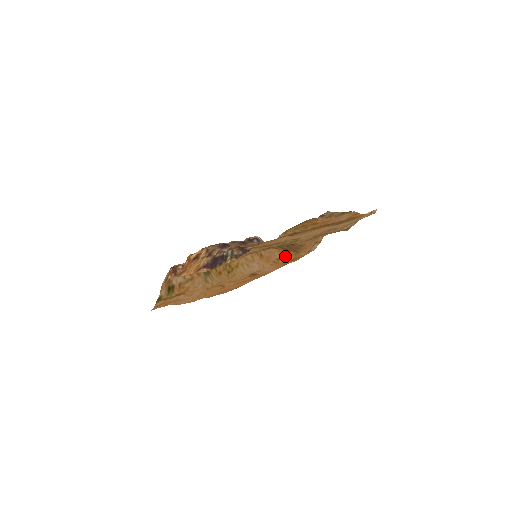
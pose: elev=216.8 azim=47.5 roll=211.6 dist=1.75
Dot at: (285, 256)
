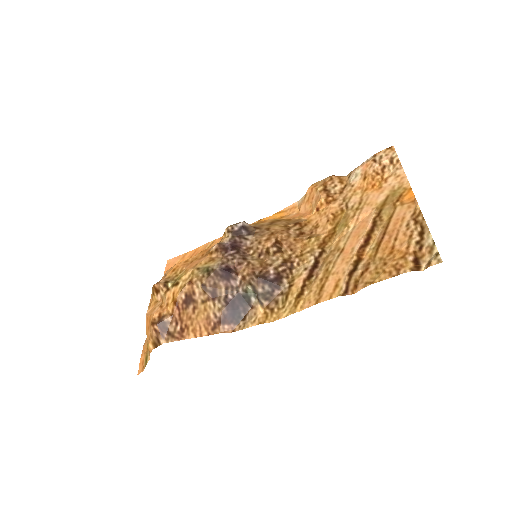
Dot at: occluded
